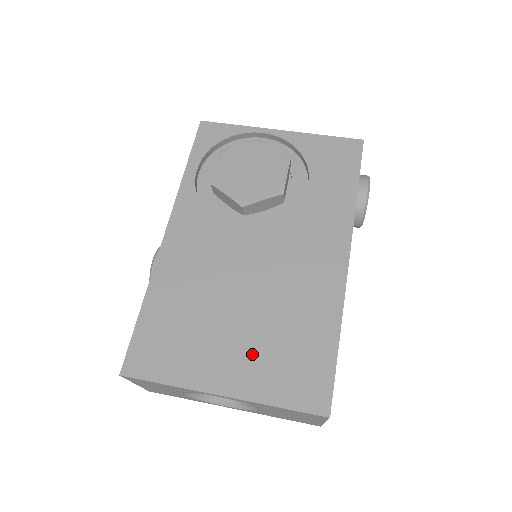
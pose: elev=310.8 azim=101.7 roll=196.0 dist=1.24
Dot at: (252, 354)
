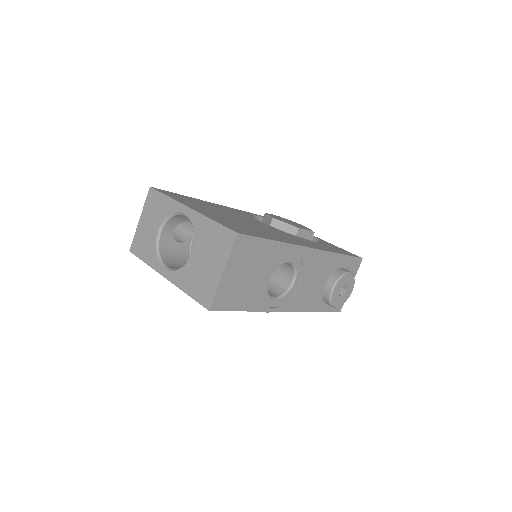
Dot at: (221, 217)
